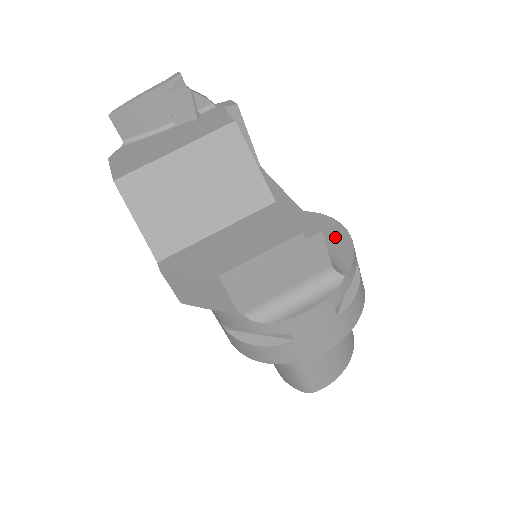
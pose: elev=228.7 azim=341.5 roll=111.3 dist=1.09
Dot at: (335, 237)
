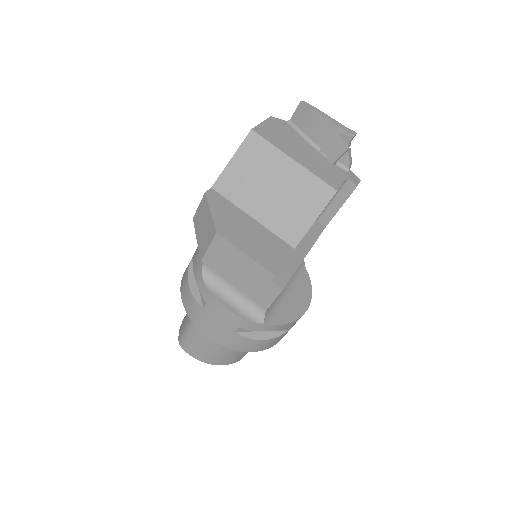
Dot at: (295, 306)
